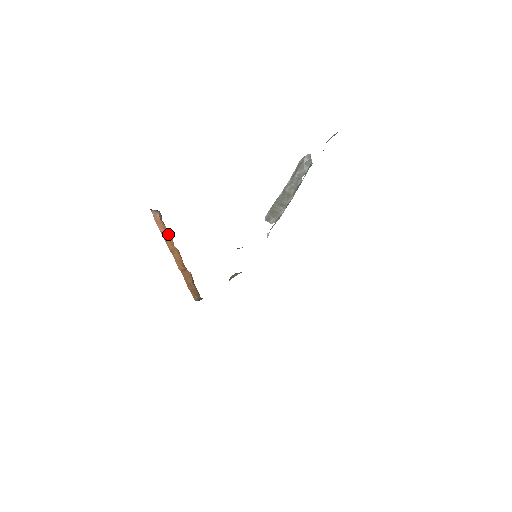
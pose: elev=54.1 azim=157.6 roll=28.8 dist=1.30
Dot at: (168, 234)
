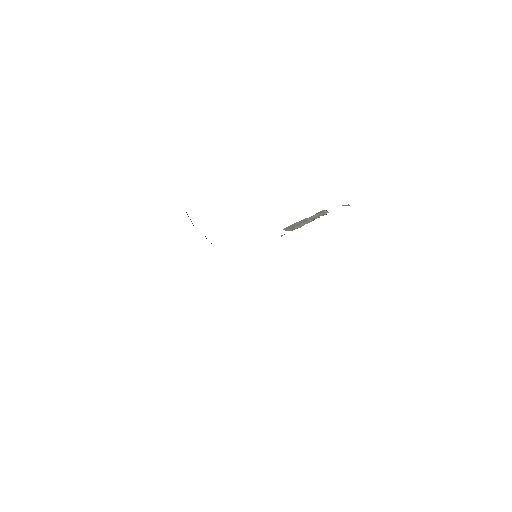
Dot at: occluded
